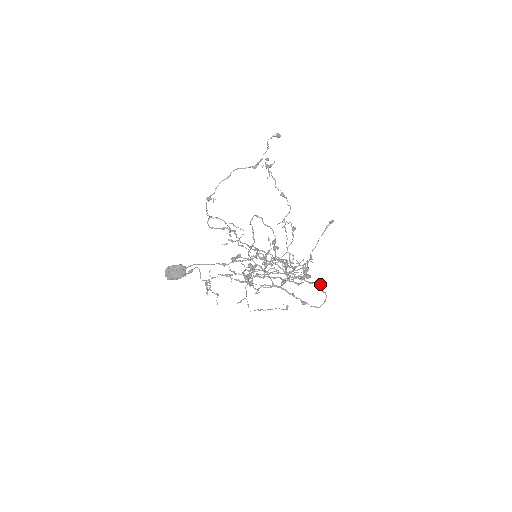
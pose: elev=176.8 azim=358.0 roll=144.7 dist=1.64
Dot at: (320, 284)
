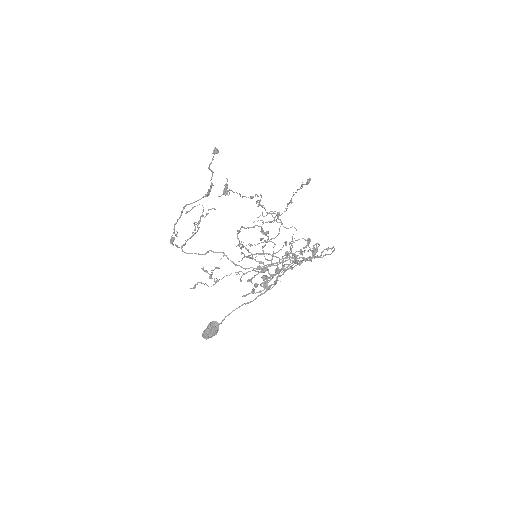
Dot at: (328, 248)
